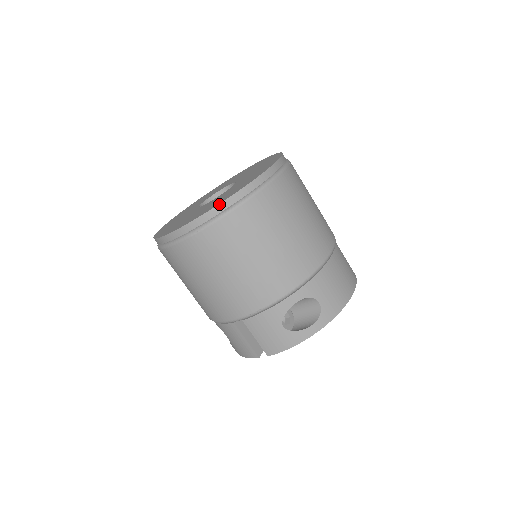
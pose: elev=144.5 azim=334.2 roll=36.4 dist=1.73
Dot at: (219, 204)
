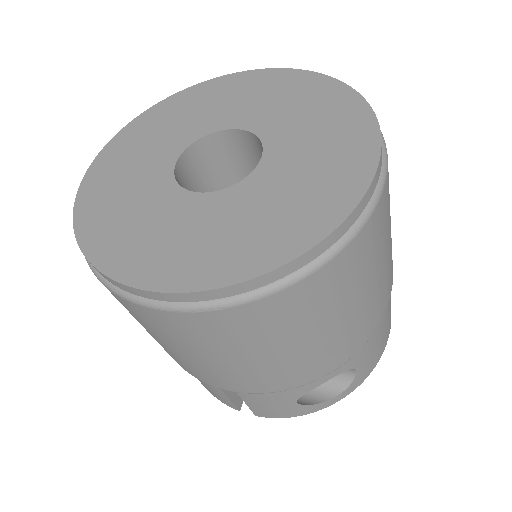
Dot at: (267, 273)
